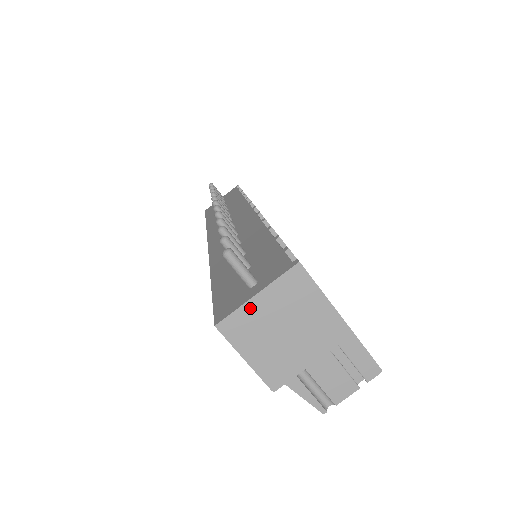
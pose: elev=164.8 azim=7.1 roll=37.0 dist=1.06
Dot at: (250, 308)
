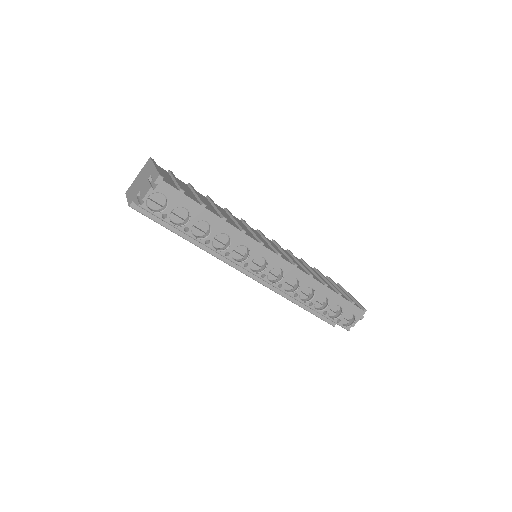
Dot at: (135, 181)
